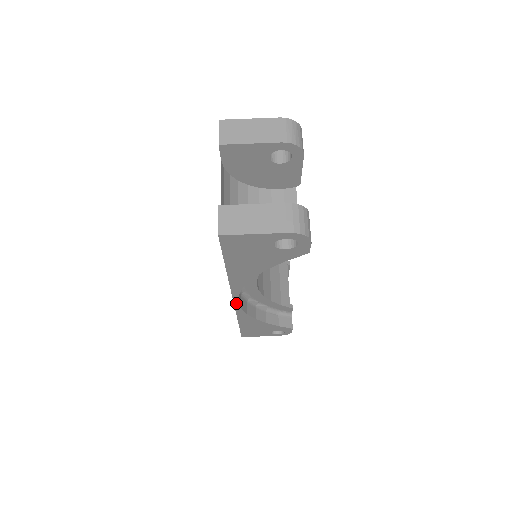
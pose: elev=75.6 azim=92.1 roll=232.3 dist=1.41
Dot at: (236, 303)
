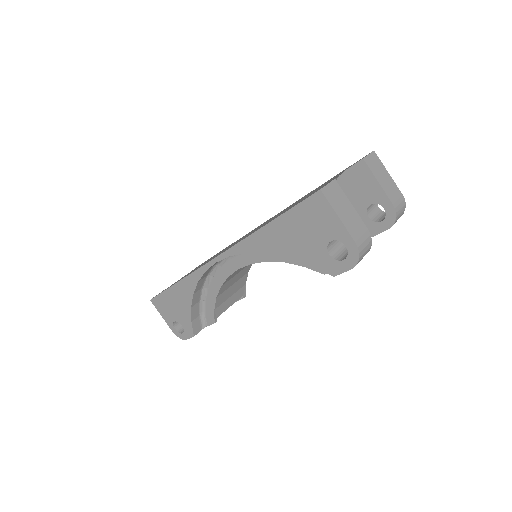
Dot at: (213, 262)
